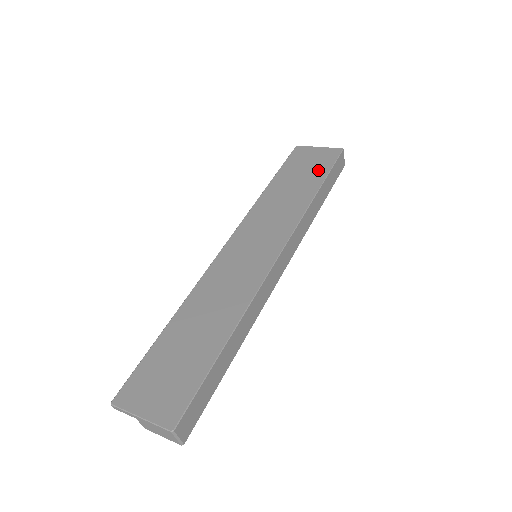
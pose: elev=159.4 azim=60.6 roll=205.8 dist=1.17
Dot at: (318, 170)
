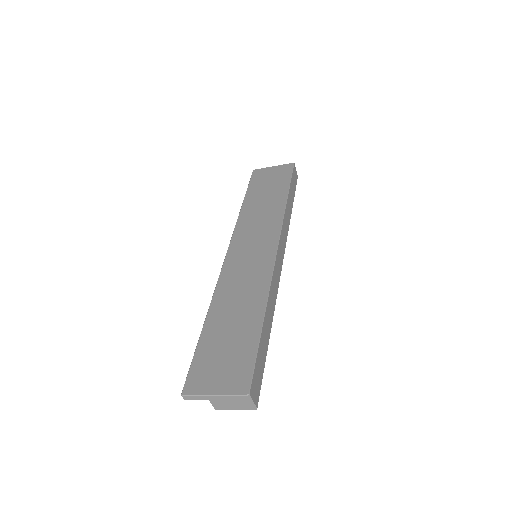
Dot at: (280, 182)
